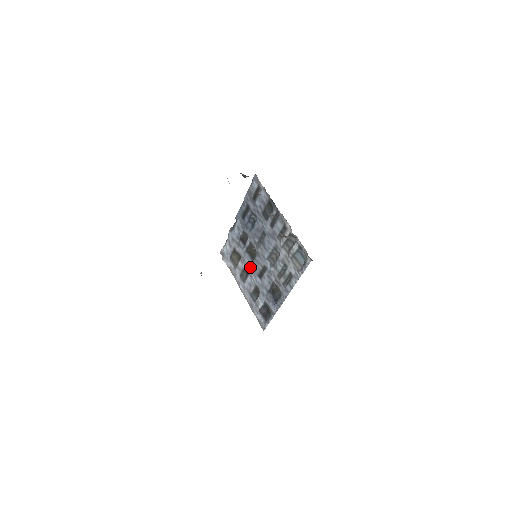
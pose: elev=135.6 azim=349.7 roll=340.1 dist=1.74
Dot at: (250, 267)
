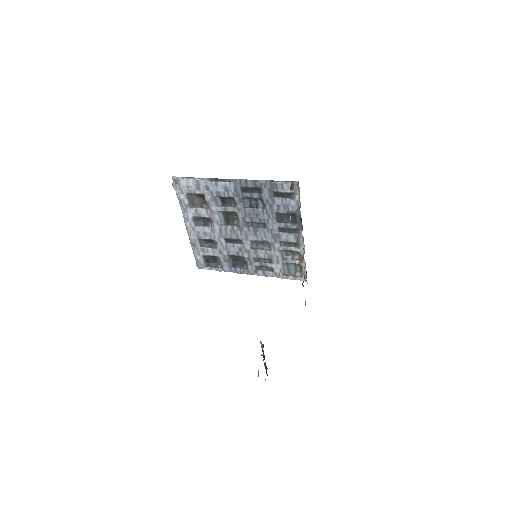
Dot at: (218, 225)
